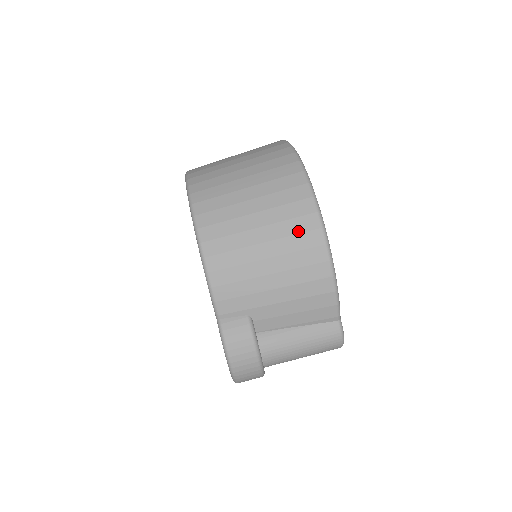
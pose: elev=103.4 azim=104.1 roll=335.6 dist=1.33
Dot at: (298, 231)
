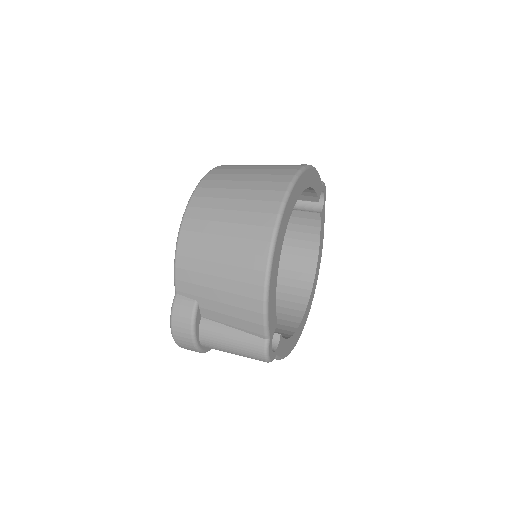
Dot at: (249, 251)
